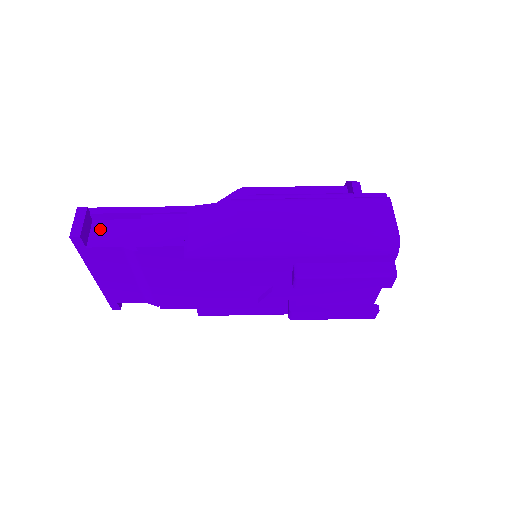
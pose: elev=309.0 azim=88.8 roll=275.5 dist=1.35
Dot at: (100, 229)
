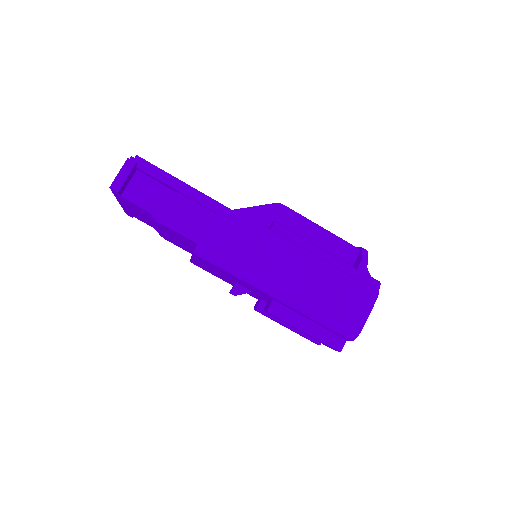
Dot at: (139, 183)
